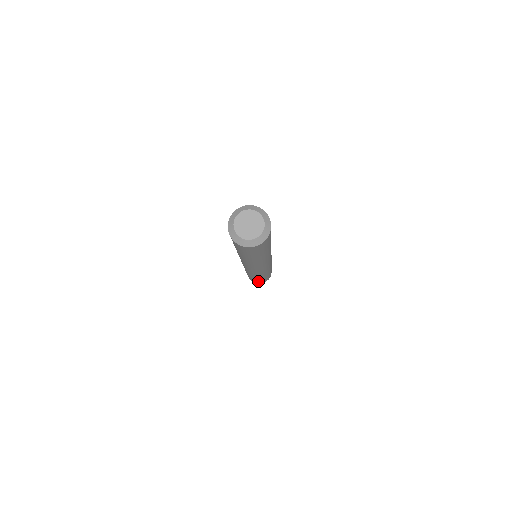
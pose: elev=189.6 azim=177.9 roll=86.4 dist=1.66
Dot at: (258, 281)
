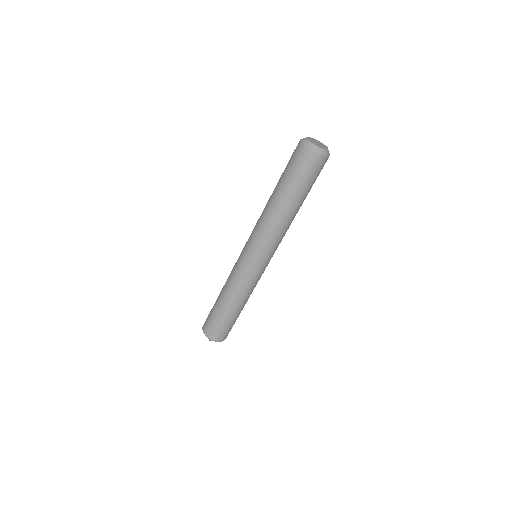
Dot at: (217, 324)
